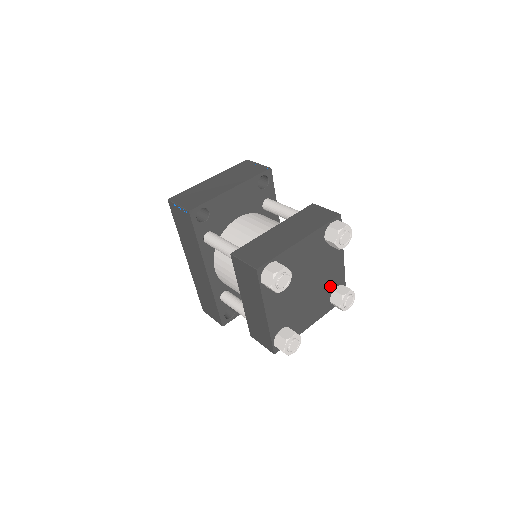
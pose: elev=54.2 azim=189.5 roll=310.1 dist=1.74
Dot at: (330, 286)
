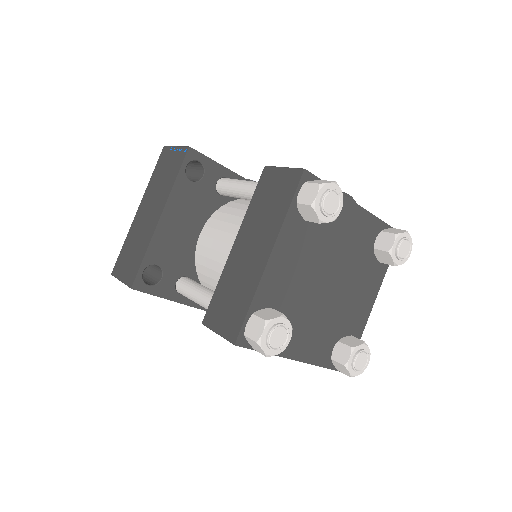
Dot at: (364, 248)
